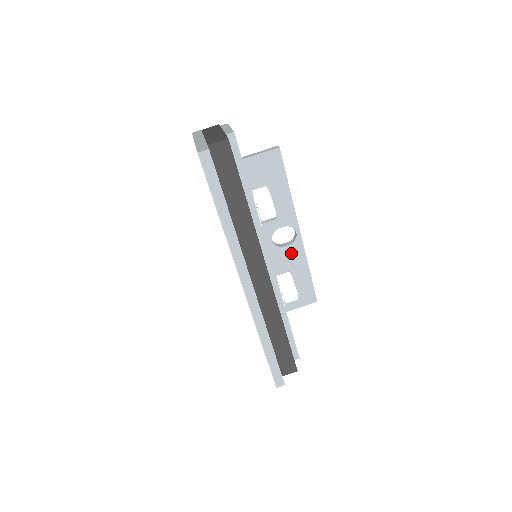
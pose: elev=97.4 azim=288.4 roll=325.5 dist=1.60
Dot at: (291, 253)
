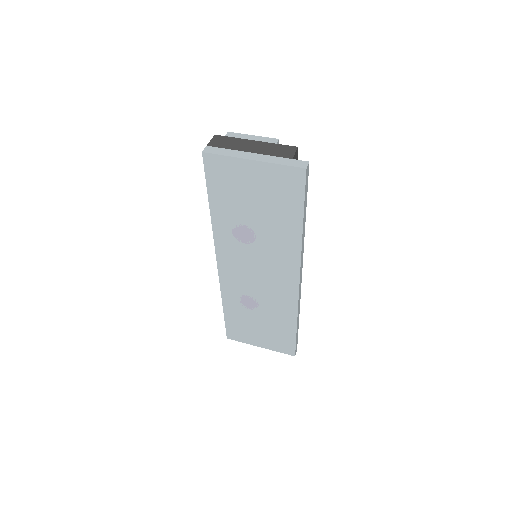
Dot at: occluded
